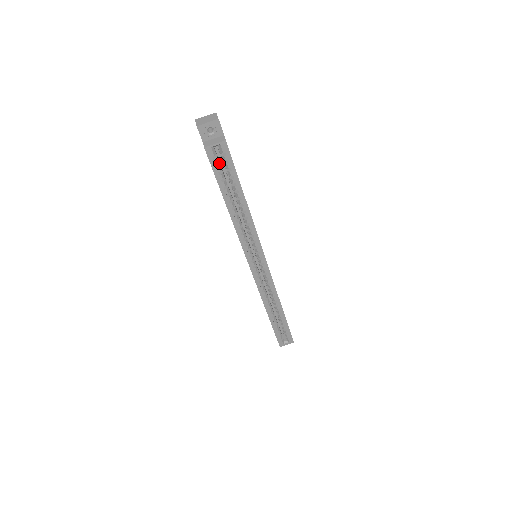
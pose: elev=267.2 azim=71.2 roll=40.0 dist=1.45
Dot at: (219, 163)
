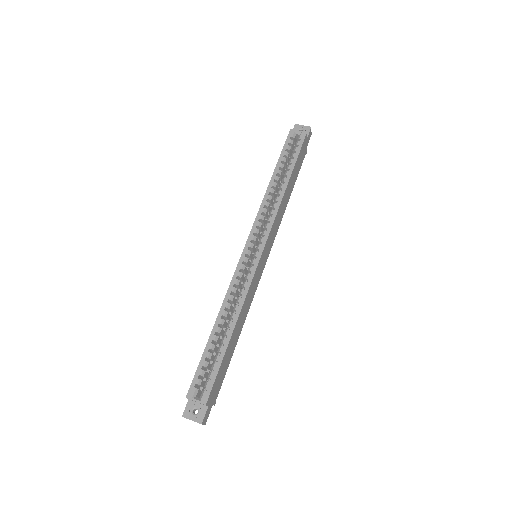
Dot at: (291, 148)
